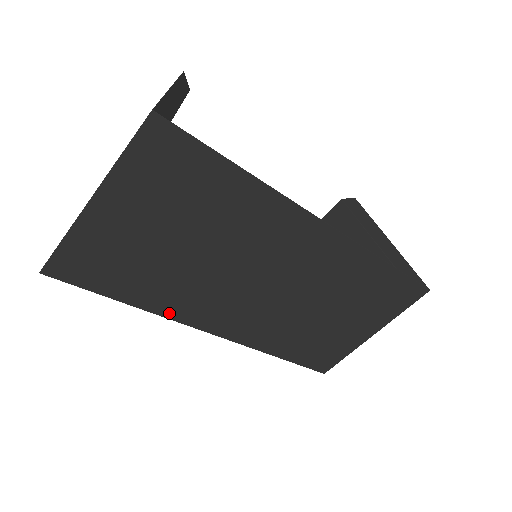
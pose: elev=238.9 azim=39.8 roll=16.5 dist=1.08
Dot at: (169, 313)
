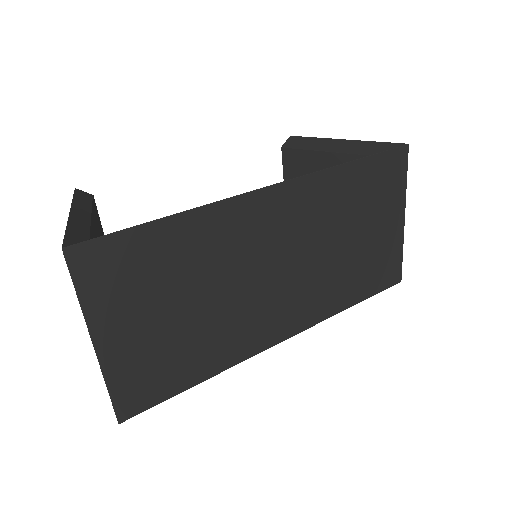
Dot at: (237, 358)
